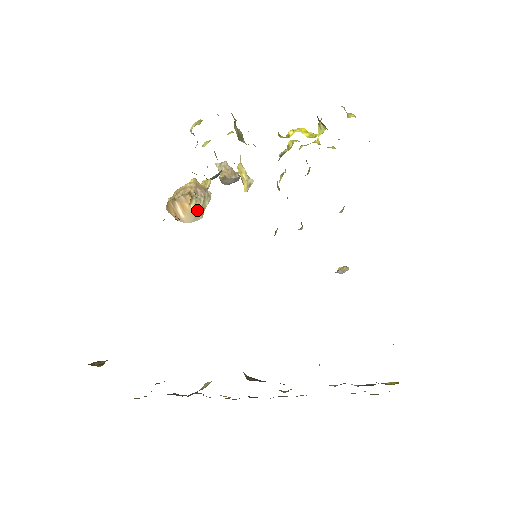
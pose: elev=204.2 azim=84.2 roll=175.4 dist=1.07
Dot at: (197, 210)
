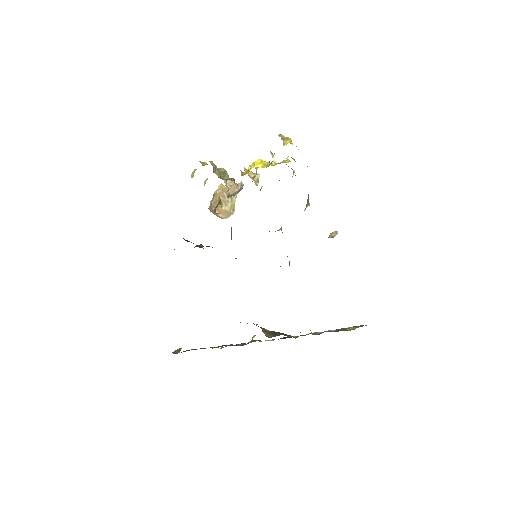
Dot at: (228, 209)
